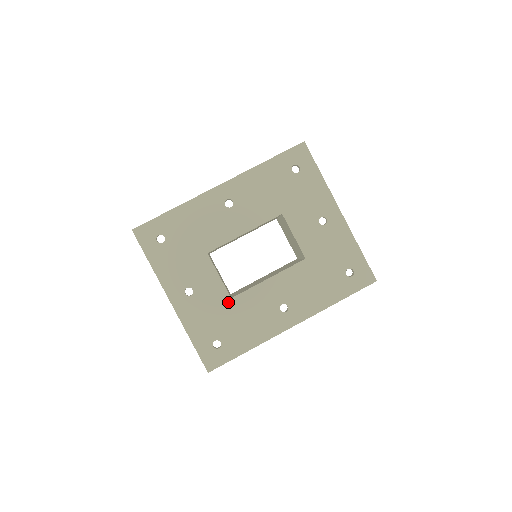
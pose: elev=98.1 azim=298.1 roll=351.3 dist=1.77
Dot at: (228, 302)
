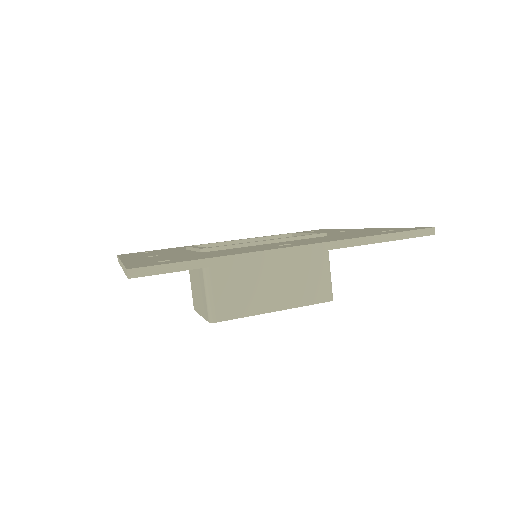
Dot at: (201, 252)
